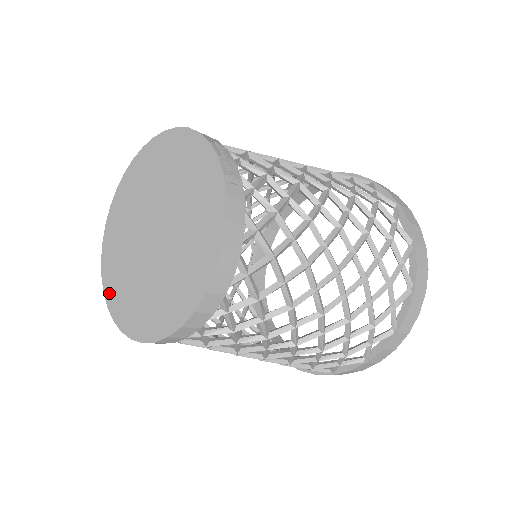
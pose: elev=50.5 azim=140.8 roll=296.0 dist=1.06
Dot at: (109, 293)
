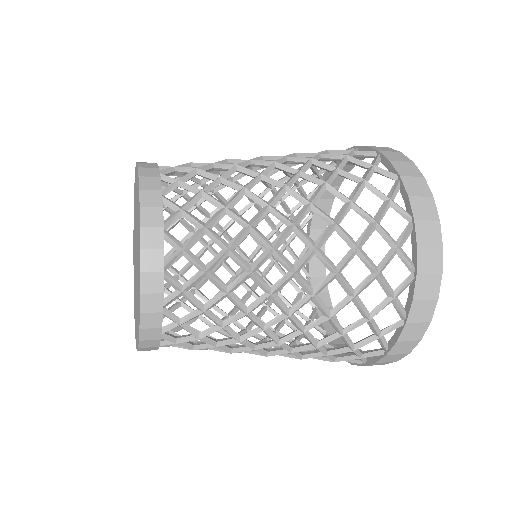
Dot at: (137, 341)
